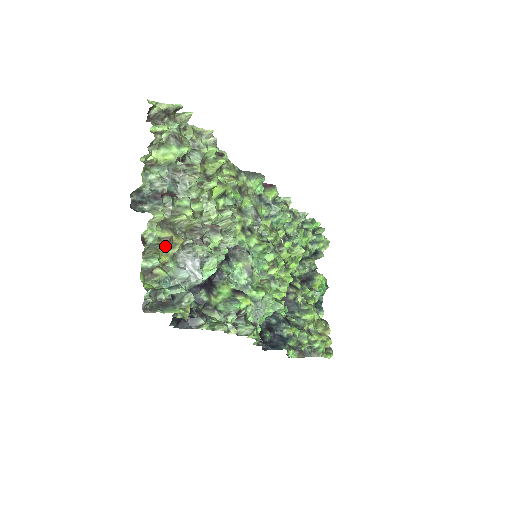
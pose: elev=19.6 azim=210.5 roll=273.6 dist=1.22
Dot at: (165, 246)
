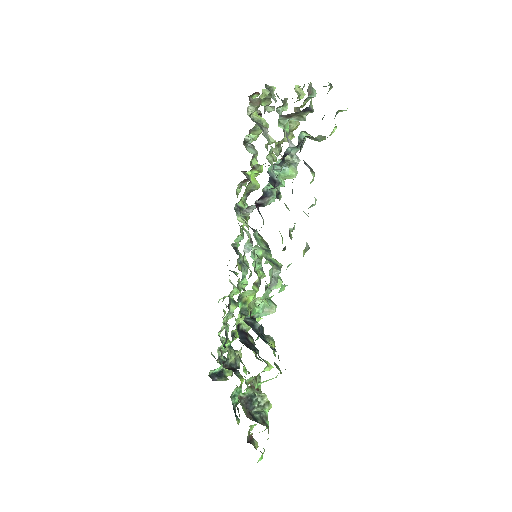
Dot at: (302, 107)
